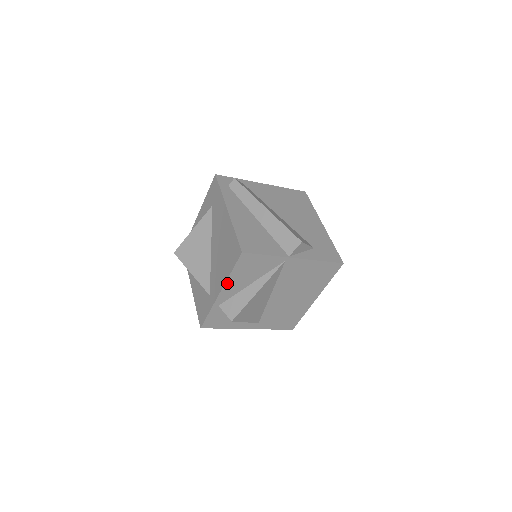
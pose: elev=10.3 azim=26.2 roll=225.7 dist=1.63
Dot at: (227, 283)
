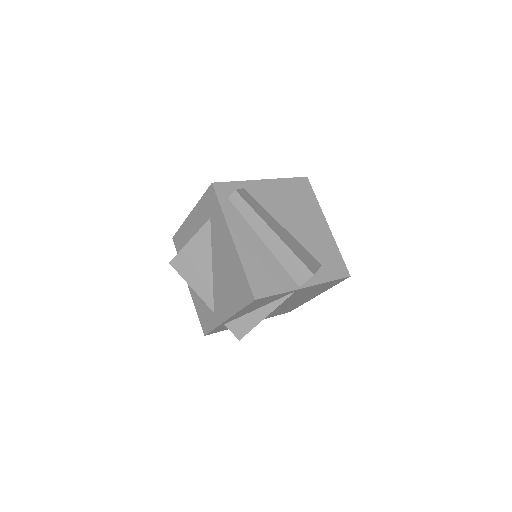
Dot at: (235, 314)
